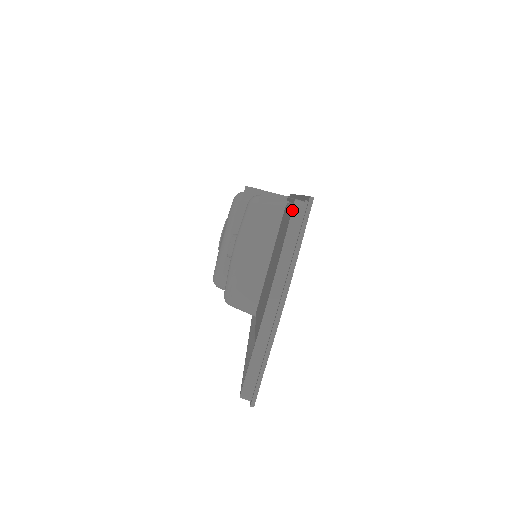
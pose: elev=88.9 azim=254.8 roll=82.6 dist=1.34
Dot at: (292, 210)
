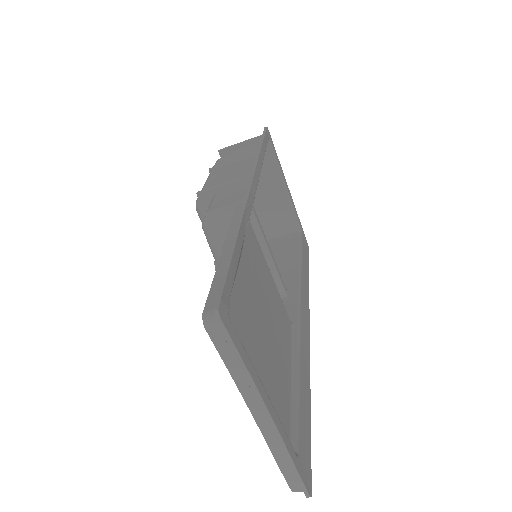
Dot at: (206, 331)
